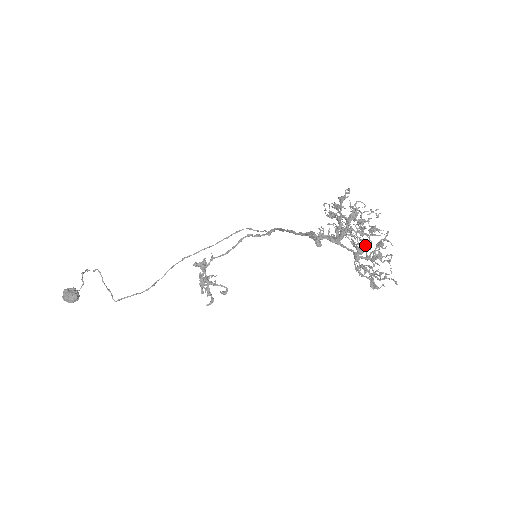
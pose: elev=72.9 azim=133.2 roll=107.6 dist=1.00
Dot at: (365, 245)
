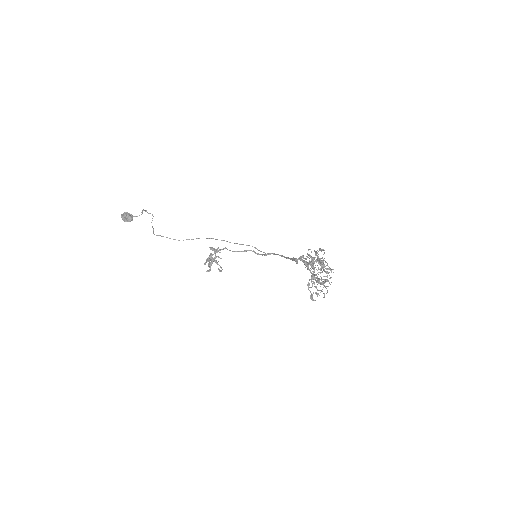
Dot at: (318, 279)
